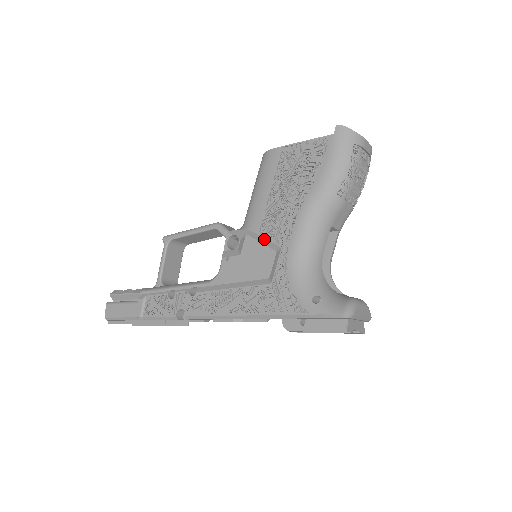
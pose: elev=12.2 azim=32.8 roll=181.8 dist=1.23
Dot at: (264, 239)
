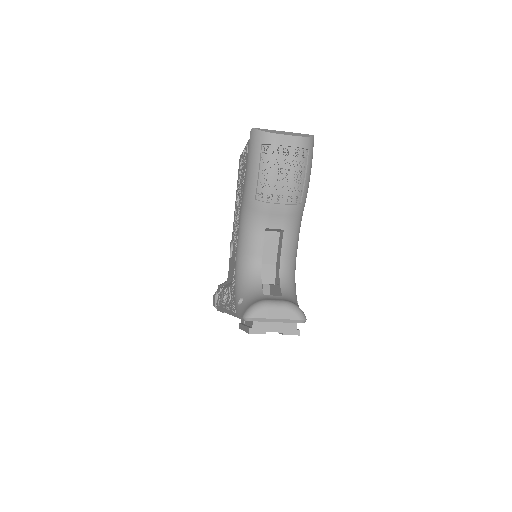
Dot at: occluded
